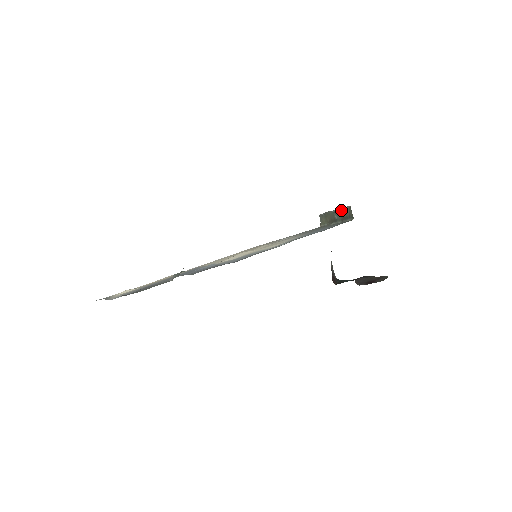
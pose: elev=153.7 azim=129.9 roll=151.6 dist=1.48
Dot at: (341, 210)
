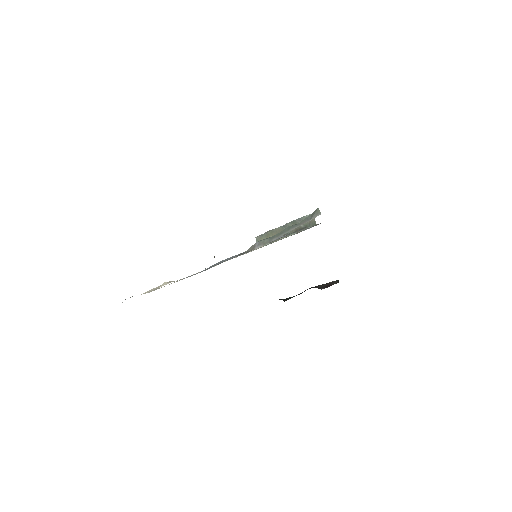
Dot at: (297, 221)
